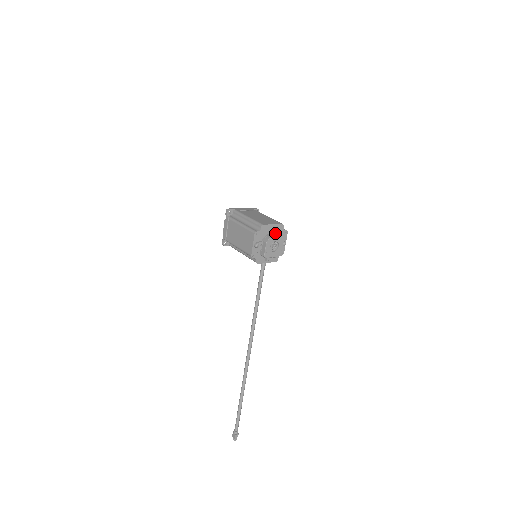
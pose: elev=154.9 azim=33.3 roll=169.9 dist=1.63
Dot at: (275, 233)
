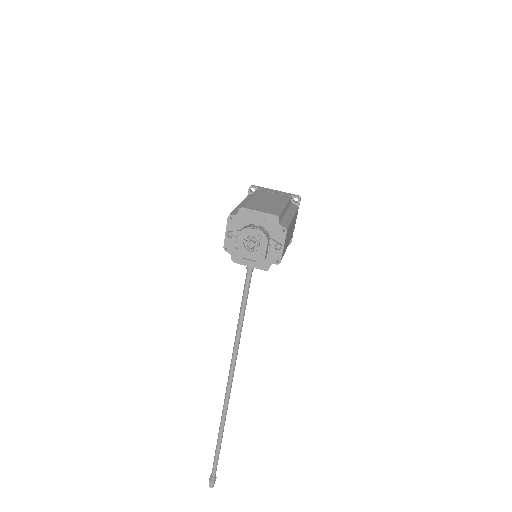
Dot at: (264, 226)
